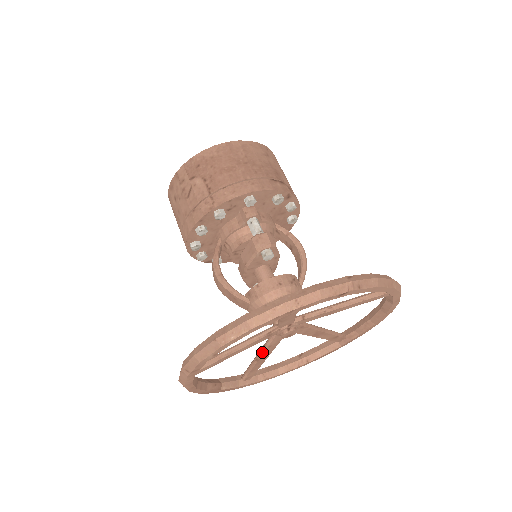
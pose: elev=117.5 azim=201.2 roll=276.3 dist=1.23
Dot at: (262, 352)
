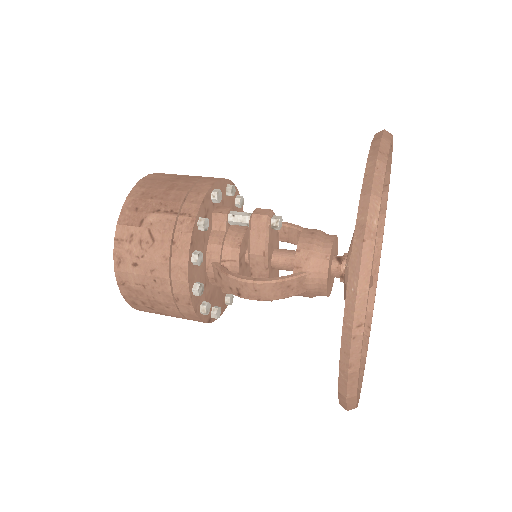
Dot at: occluded
